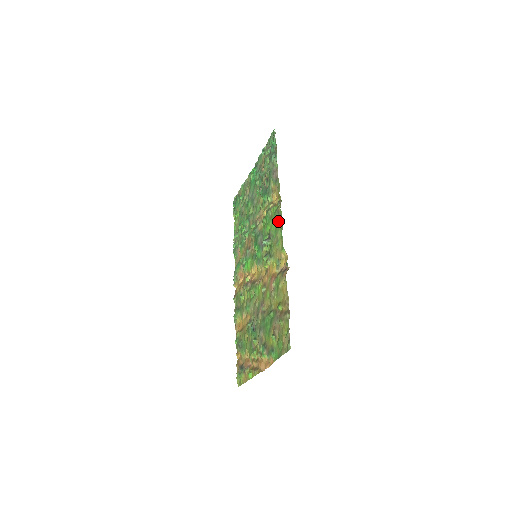
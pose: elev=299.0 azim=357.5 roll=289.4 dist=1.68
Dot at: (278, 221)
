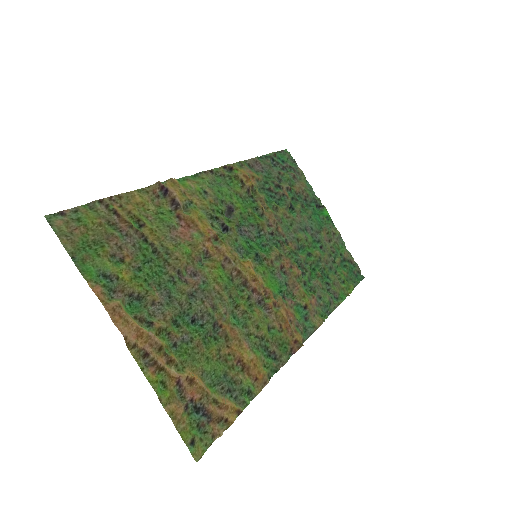
Dot at: (213, 179)
